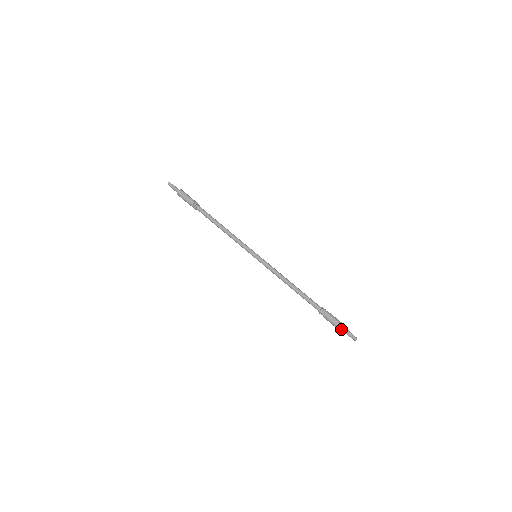
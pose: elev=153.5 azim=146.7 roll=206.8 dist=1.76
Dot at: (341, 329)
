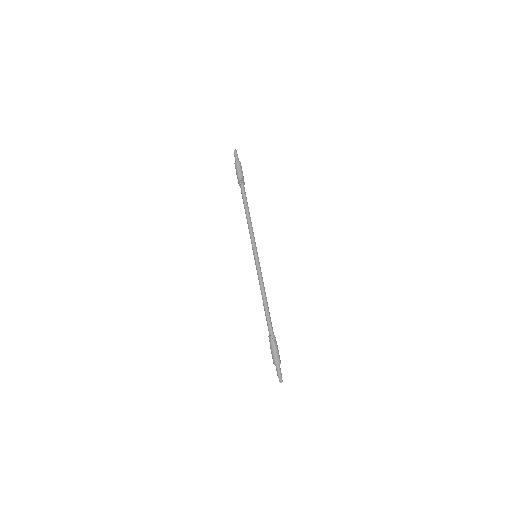
Dot at: (277, 364)
